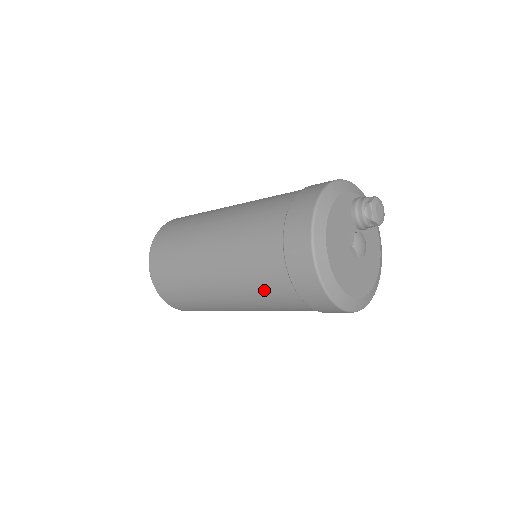
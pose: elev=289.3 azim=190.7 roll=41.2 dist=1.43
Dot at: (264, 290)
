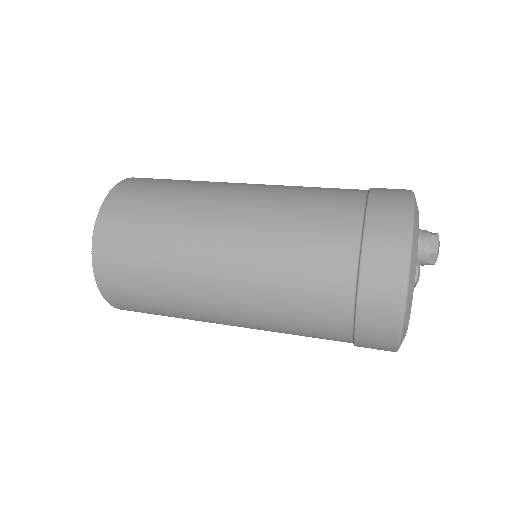
Dot at: (302, 274)
